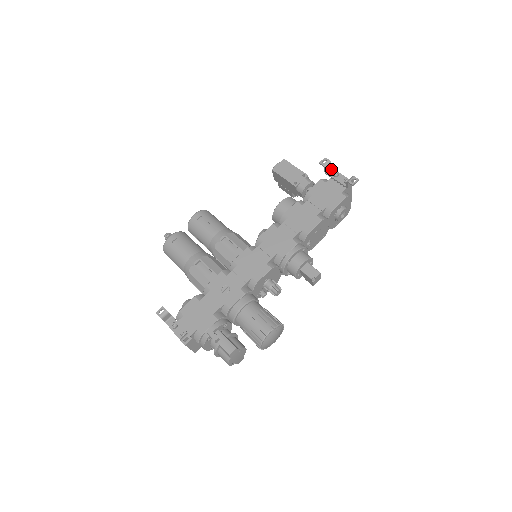
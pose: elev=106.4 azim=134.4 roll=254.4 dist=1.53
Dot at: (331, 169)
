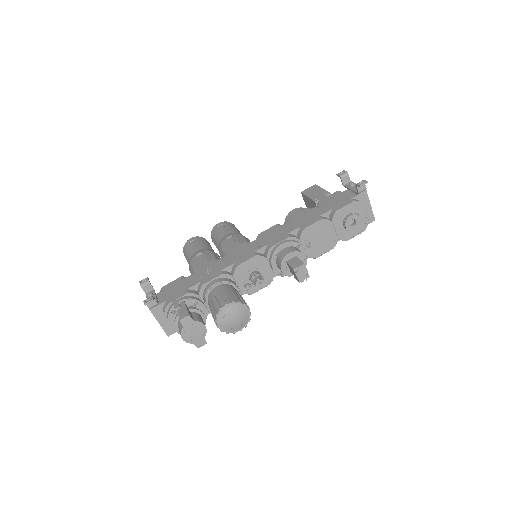
Dot at: occluded
